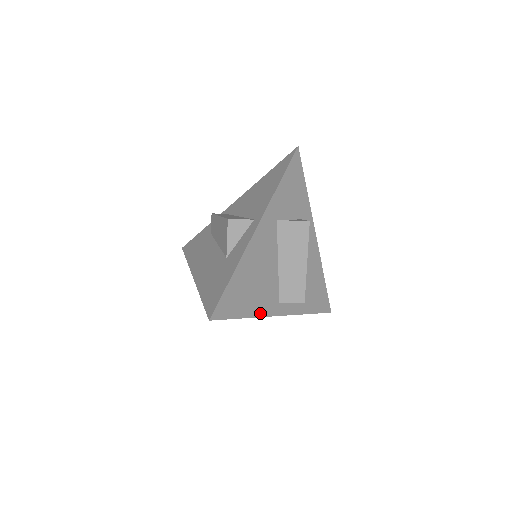
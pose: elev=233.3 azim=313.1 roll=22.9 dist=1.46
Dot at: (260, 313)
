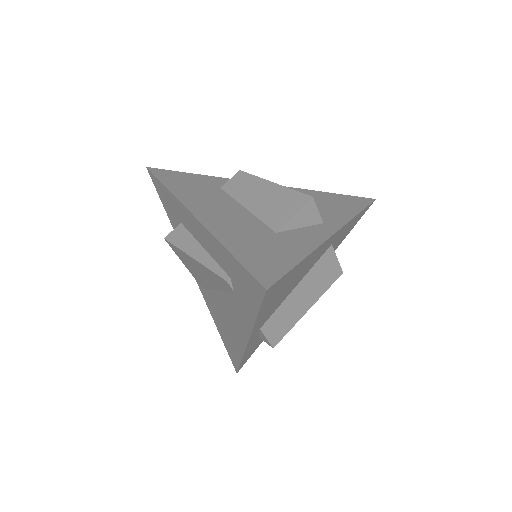
Dot at: (256, 325)
